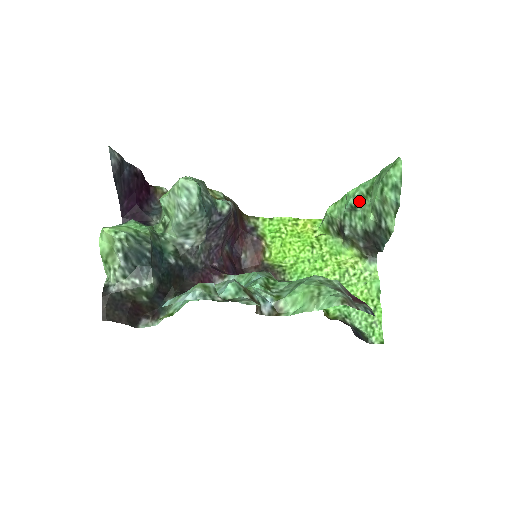
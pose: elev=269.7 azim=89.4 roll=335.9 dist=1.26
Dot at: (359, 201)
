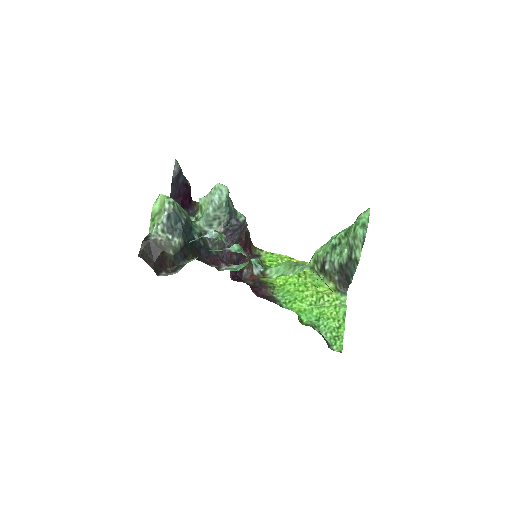
Dot at: (339, 241)
